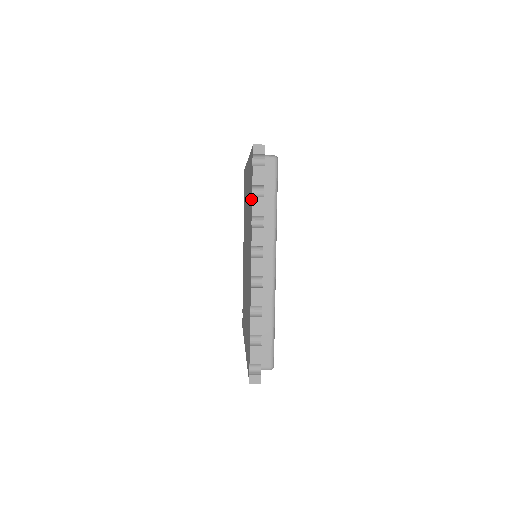
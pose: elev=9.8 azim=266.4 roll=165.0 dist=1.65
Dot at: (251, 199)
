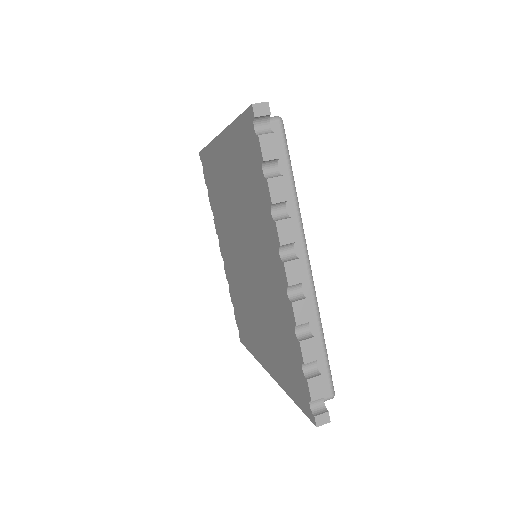
Dot at: (261, 182)
